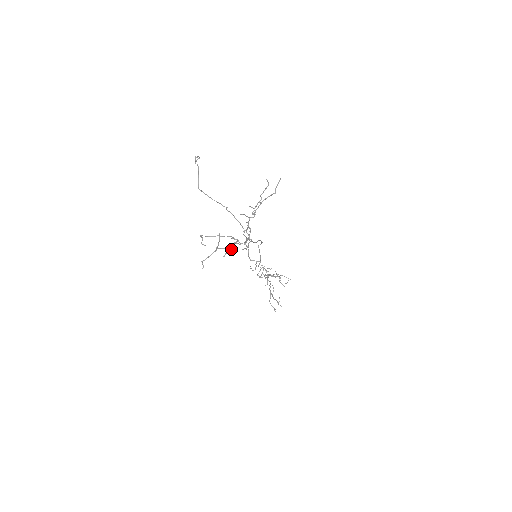
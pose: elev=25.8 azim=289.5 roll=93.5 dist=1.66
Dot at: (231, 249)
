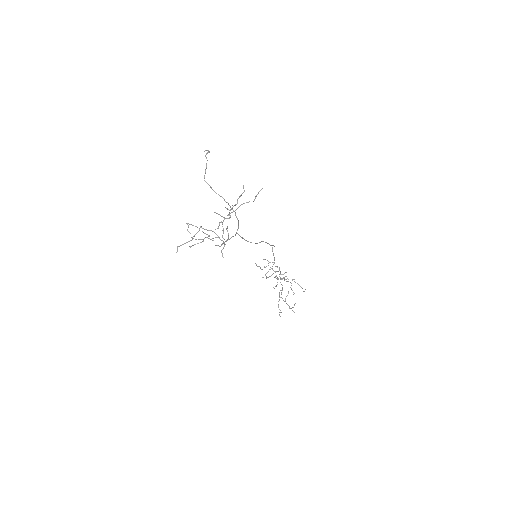
Dot at: (200, 242)
